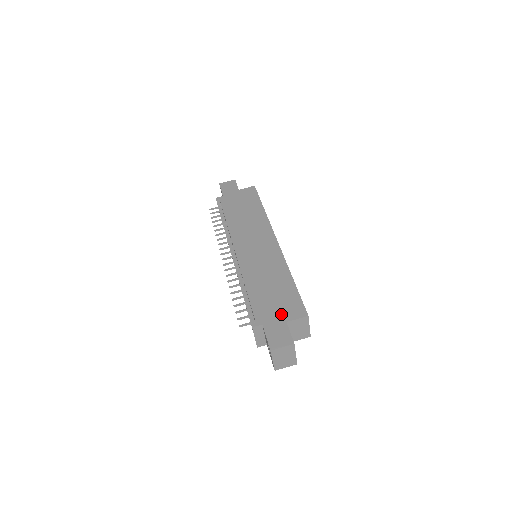
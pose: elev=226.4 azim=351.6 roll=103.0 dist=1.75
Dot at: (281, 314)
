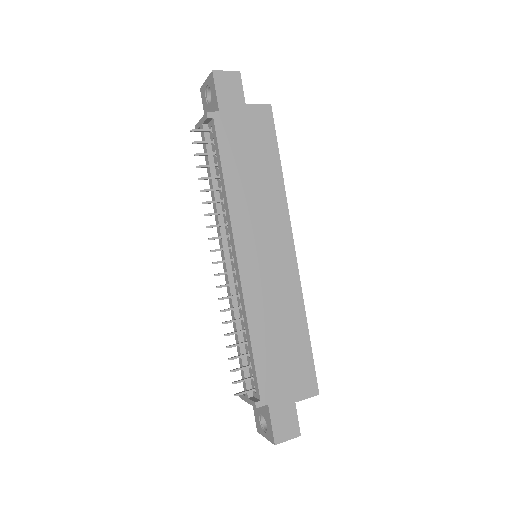
Dot at: (291, 390)
